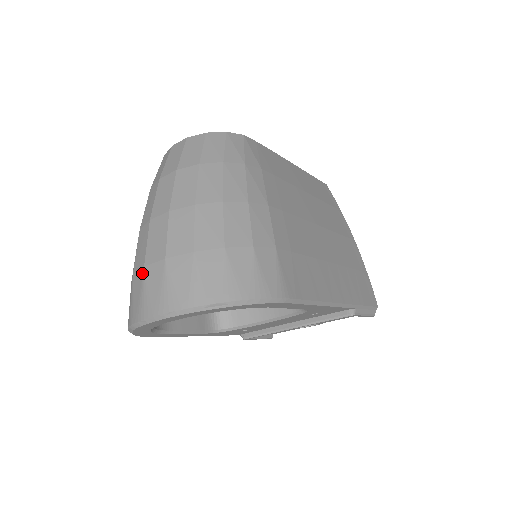
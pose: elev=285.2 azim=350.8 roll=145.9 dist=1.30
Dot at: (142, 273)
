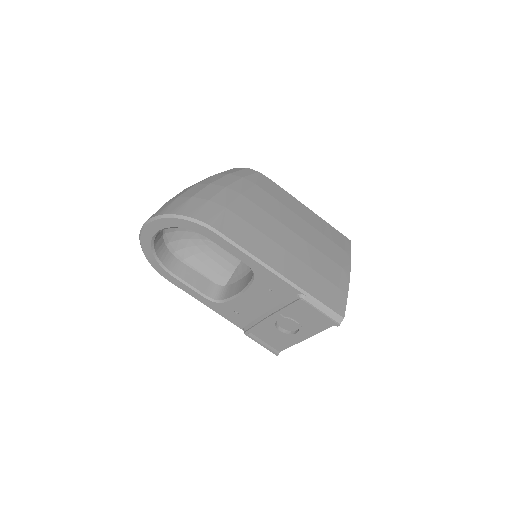
Dot at: occluded
